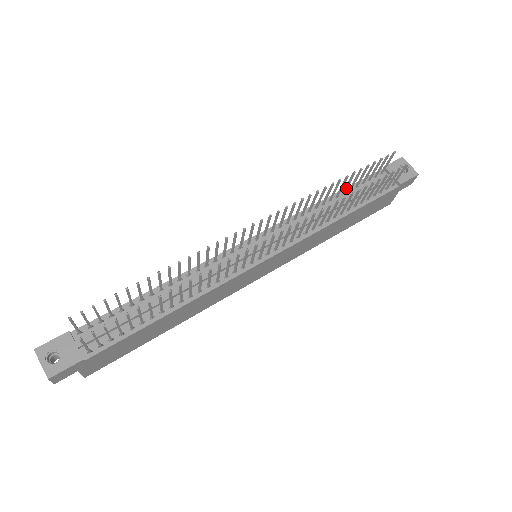
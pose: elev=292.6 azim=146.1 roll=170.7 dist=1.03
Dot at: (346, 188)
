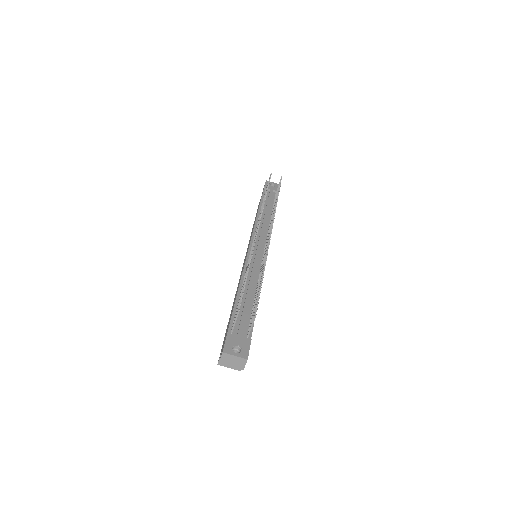
Dot at: occluded
